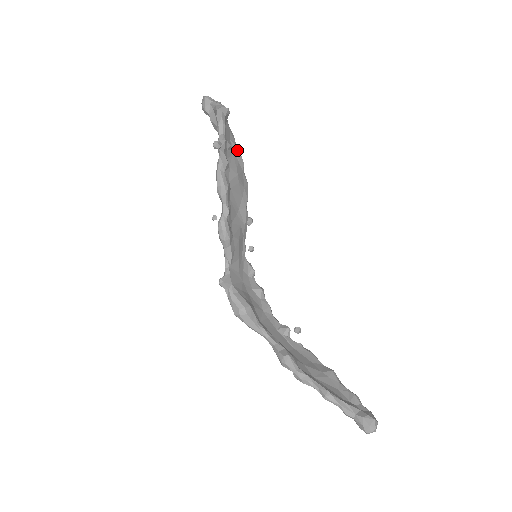
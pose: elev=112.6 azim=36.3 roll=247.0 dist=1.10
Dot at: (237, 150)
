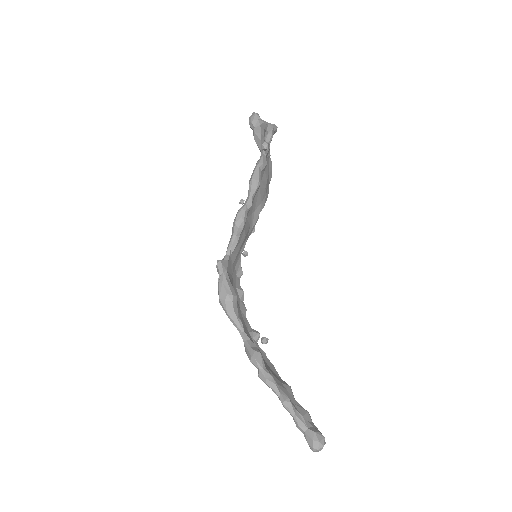
Dot at: (271, 163)
